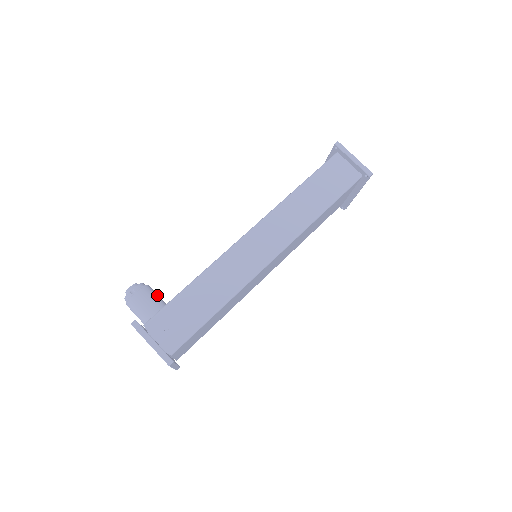
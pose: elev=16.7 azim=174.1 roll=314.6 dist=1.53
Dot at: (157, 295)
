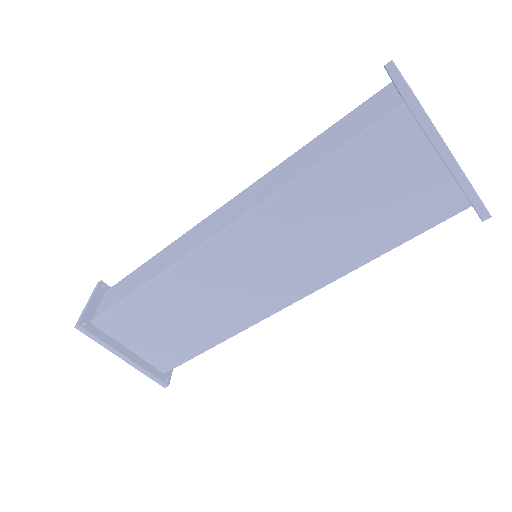
Dot at: occluded
